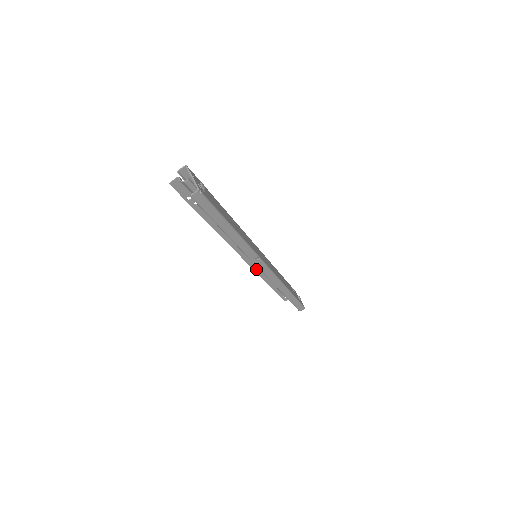
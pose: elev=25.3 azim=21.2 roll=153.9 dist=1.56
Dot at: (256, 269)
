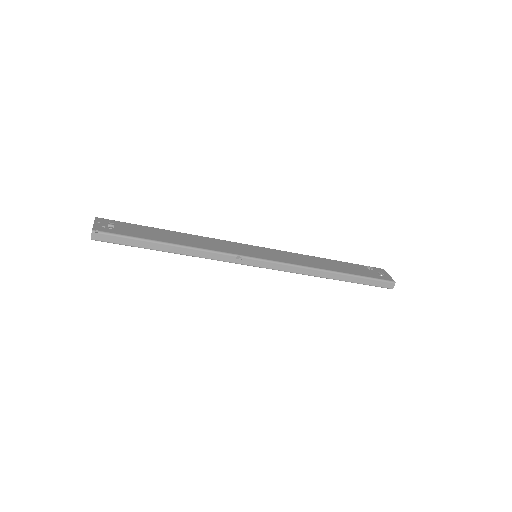
Dot at: occluded
